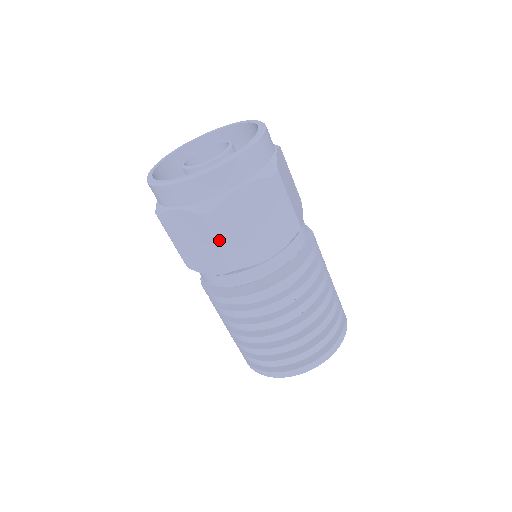
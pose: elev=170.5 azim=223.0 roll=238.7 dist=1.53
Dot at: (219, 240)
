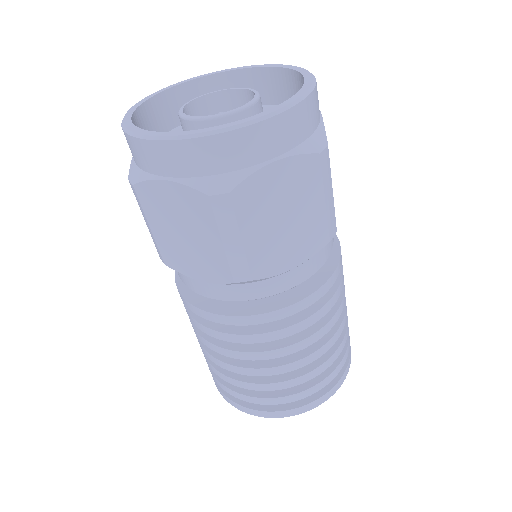
Dot at: (228, 237)
